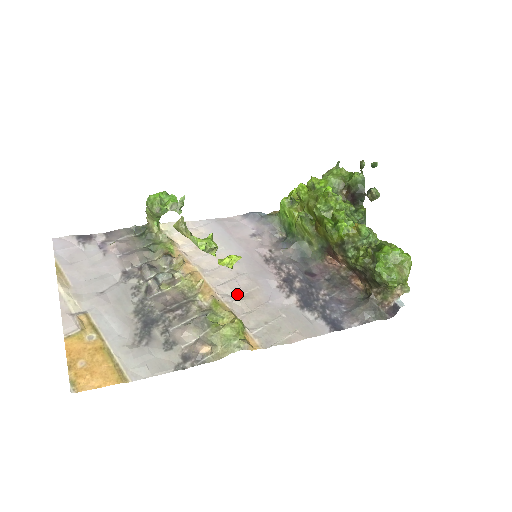
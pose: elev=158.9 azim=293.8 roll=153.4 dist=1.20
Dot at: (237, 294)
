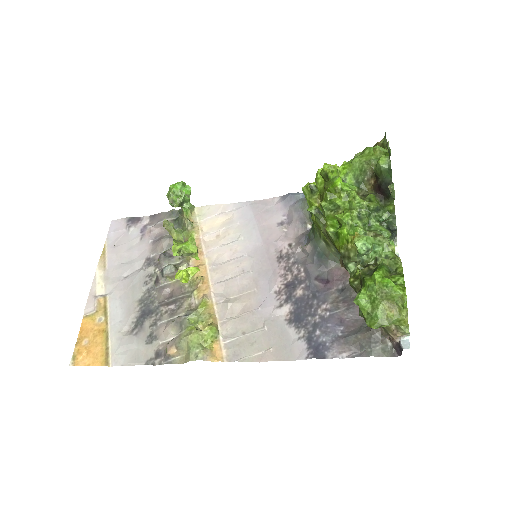
Dot at: (231, 295)
